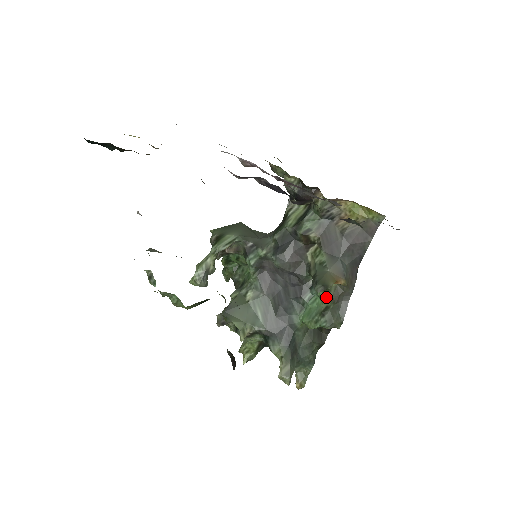
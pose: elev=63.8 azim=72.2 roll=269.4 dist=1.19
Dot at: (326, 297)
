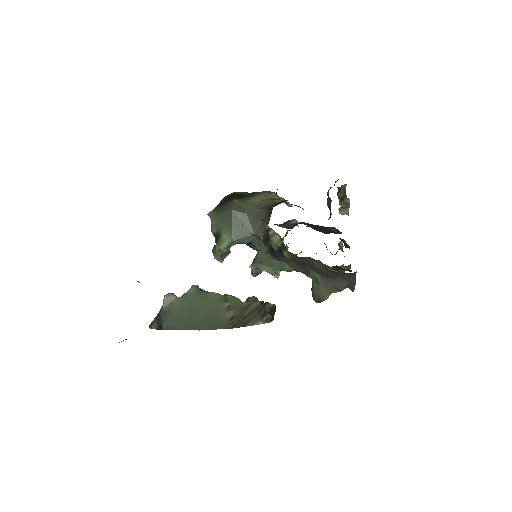
Dot at: occluded
